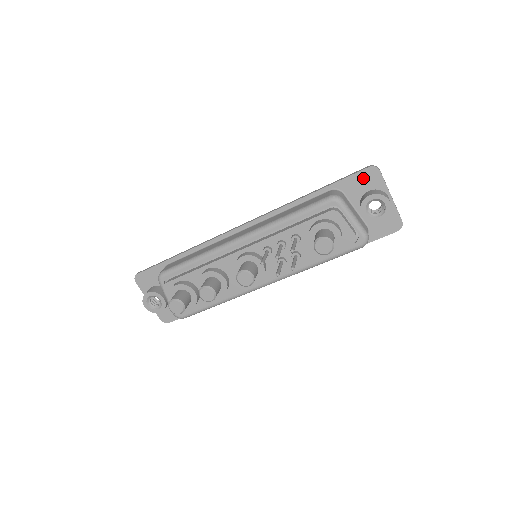
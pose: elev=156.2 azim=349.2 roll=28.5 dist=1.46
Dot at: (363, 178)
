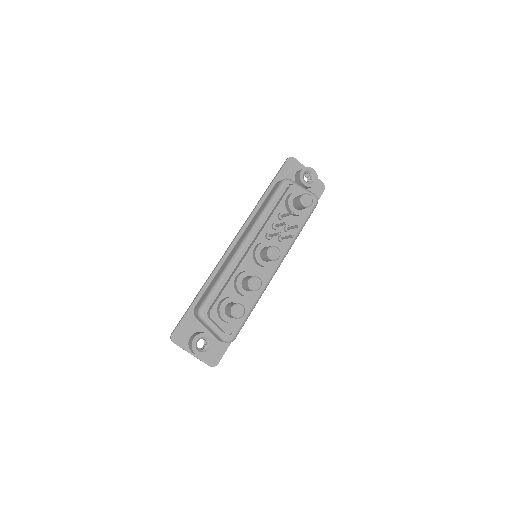
Dot at: (289, 167)
